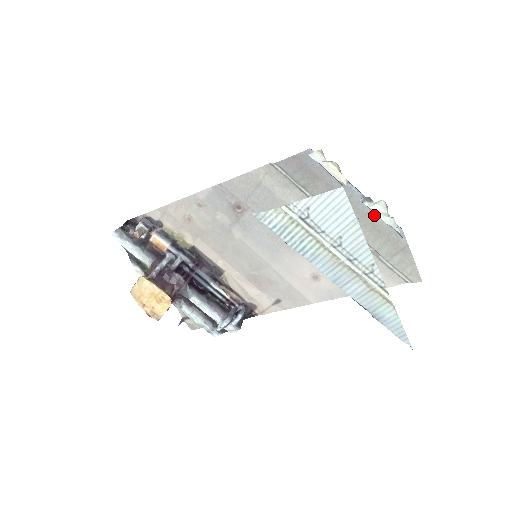
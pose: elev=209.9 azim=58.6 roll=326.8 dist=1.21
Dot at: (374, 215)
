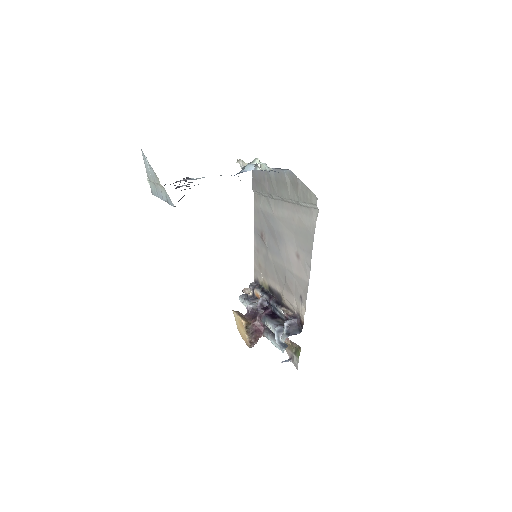
Dot at: (280, 175)
